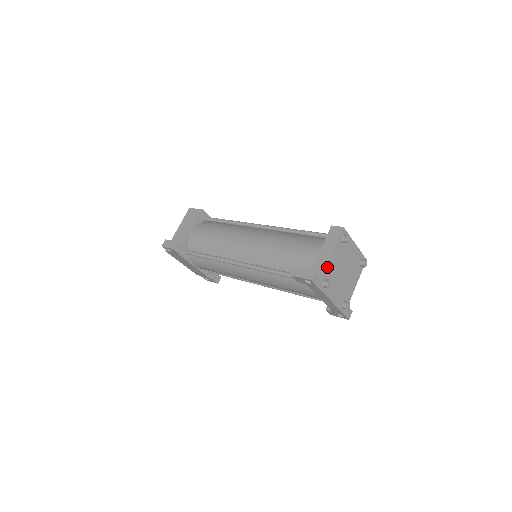
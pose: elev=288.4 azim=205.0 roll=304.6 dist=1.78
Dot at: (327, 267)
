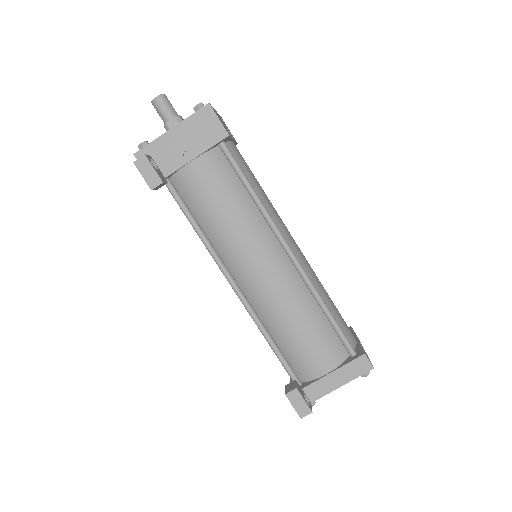
Dot at: (324, 394)
